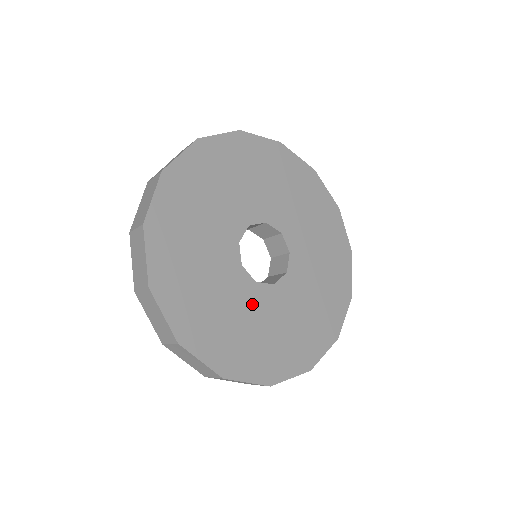
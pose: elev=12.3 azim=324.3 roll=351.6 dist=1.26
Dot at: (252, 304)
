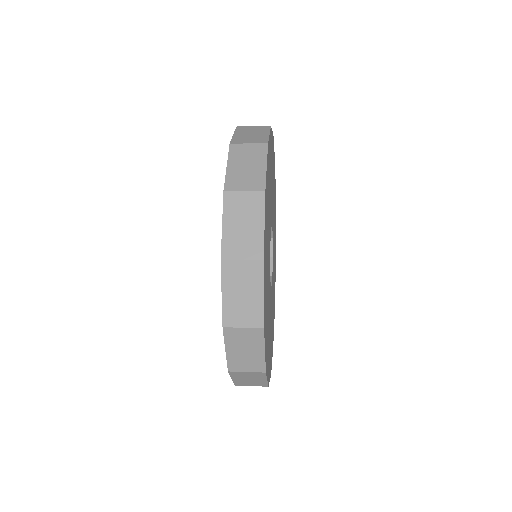
Dot at: (271, 307)
